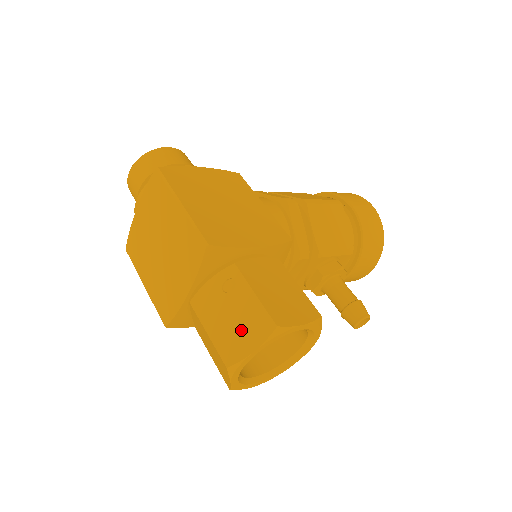
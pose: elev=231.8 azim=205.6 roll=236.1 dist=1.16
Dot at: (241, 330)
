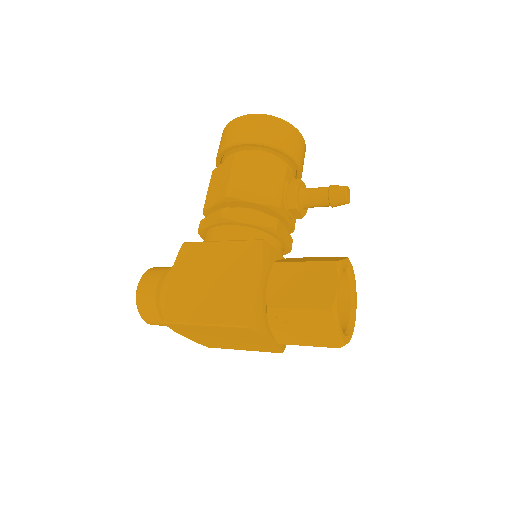
Dot at: (319, 329)
